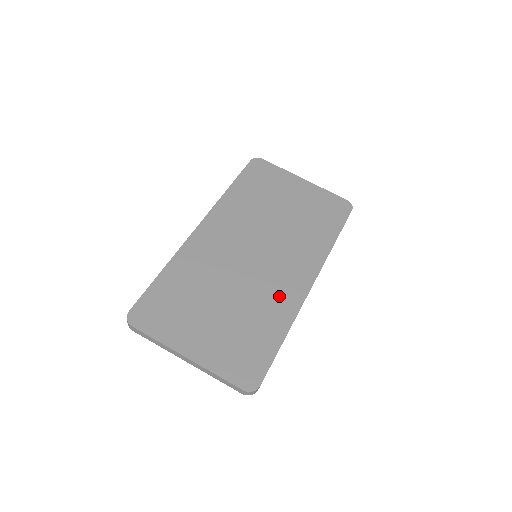
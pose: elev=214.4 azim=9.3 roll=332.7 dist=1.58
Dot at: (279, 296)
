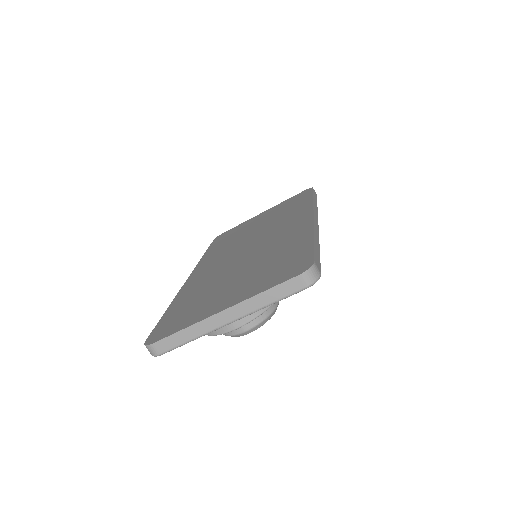
Dot at: (288, 236)
